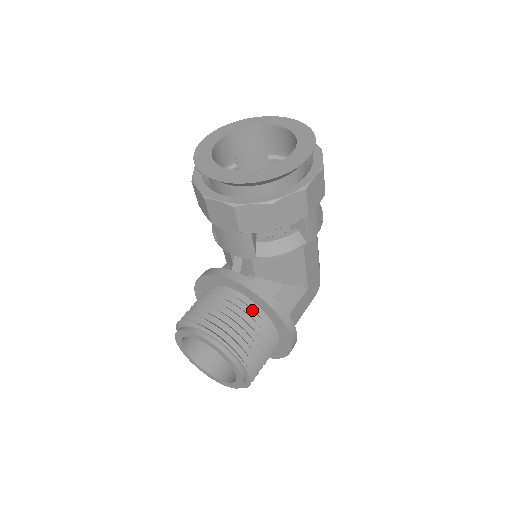
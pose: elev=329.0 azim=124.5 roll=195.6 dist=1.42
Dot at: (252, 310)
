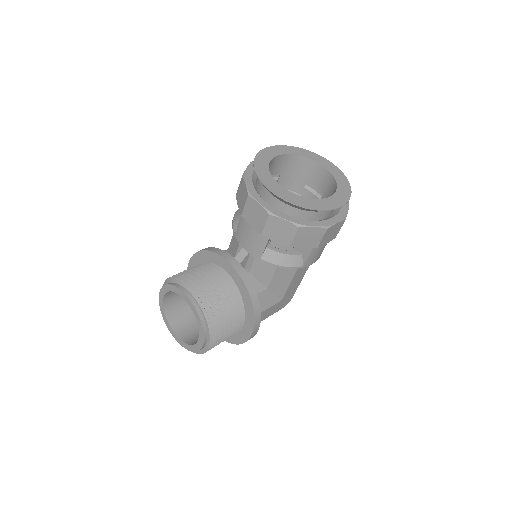
Dot at: (235, 297)
